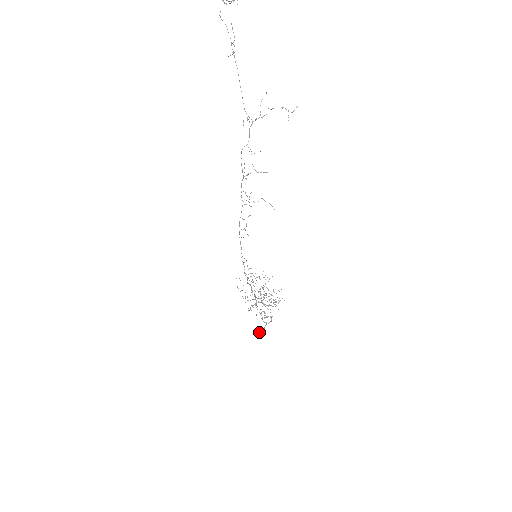
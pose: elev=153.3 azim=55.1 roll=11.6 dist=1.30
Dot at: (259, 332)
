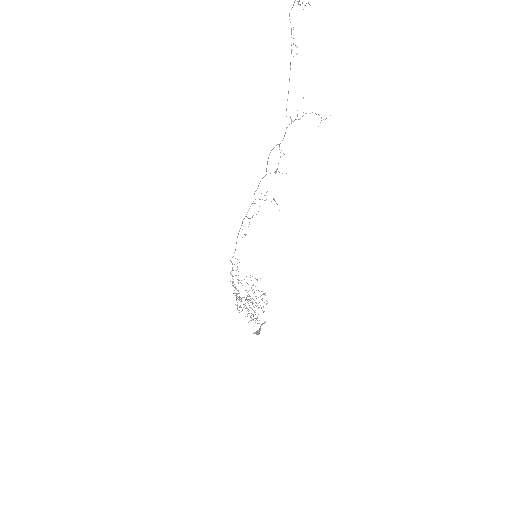
Dot at: (254, 333)
